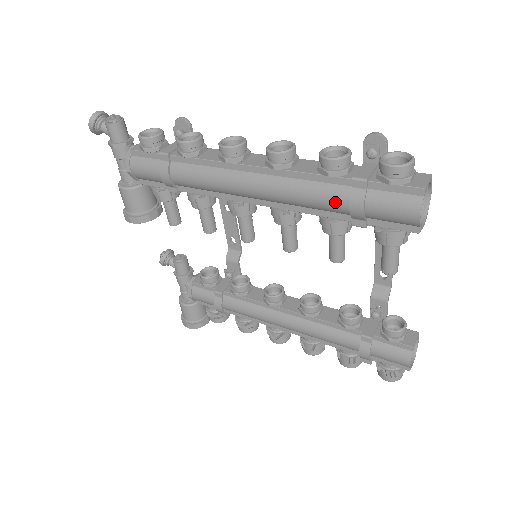
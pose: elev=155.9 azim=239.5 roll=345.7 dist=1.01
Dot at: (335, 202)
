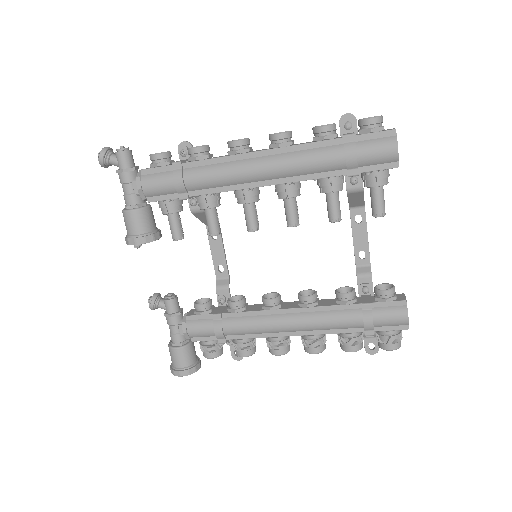
Dot at: (333, 158)
